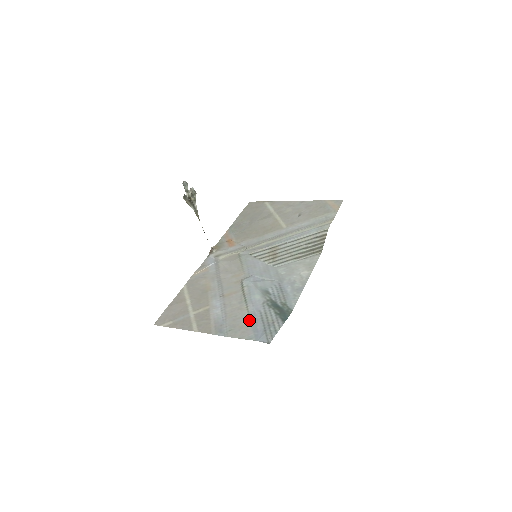
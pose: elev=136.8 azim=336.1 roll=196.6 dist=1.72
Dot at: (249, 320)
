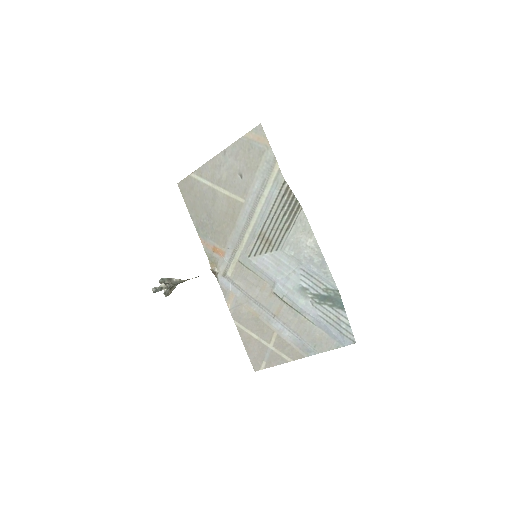
Dot at: (320, 330)
